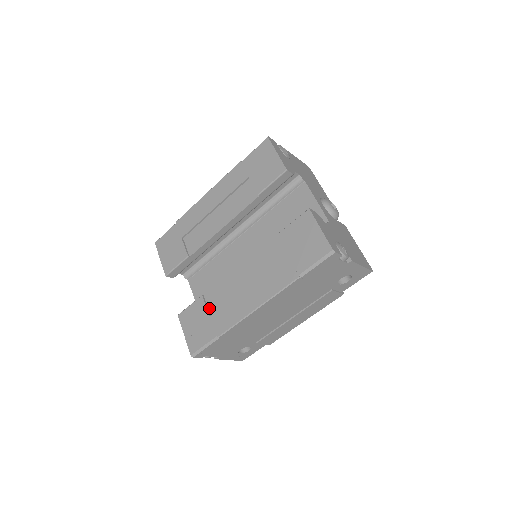
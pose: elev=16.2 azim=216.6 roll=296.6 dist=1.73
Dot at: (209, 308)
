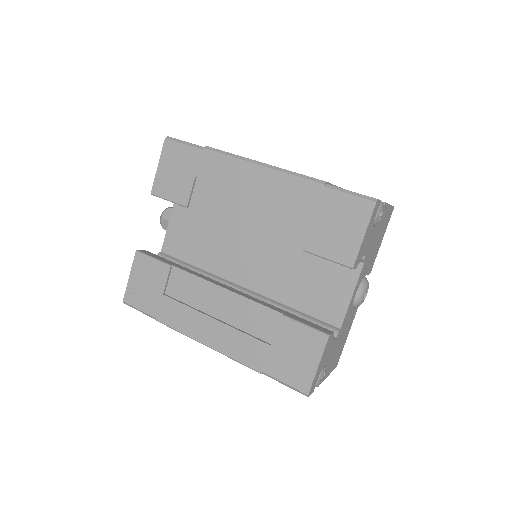
Dot at: (168, 284)
